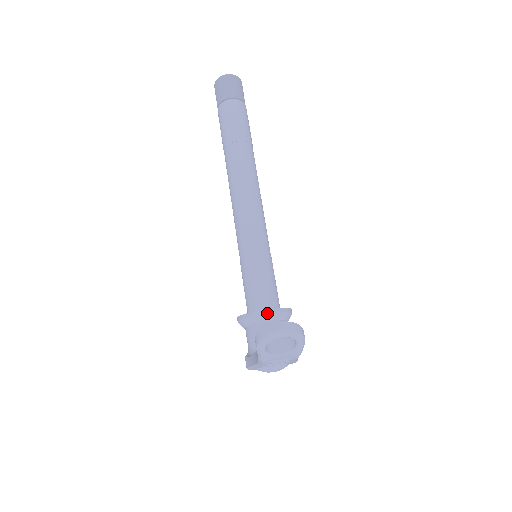
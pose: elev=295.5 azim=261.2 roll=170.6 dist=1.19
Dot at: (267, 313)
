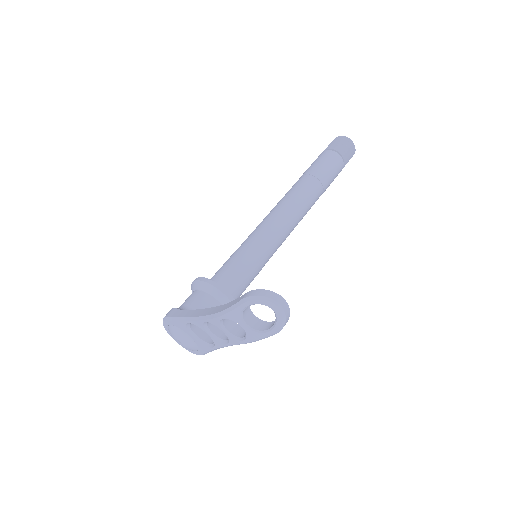
Dot at: (228, 297)
